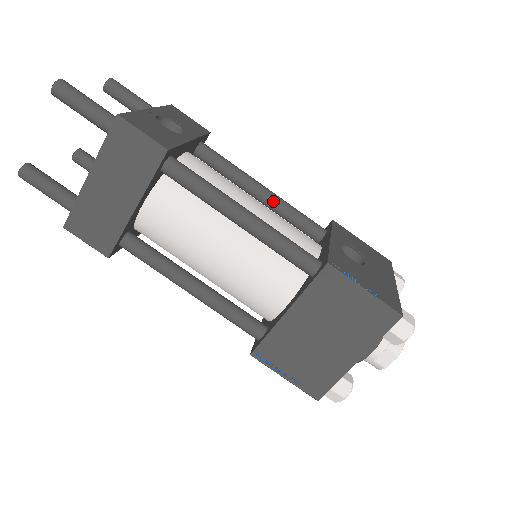
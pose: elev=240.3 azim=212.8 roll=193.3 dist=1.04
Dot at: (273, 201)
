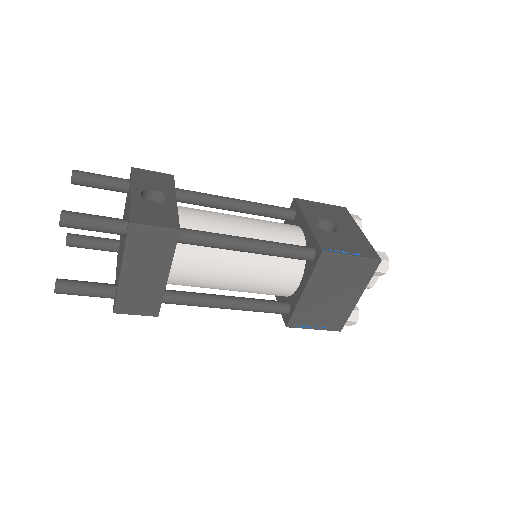
Dot at: (248, 208)
